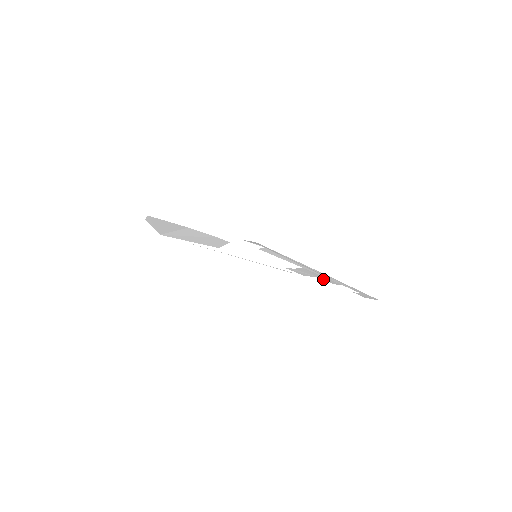
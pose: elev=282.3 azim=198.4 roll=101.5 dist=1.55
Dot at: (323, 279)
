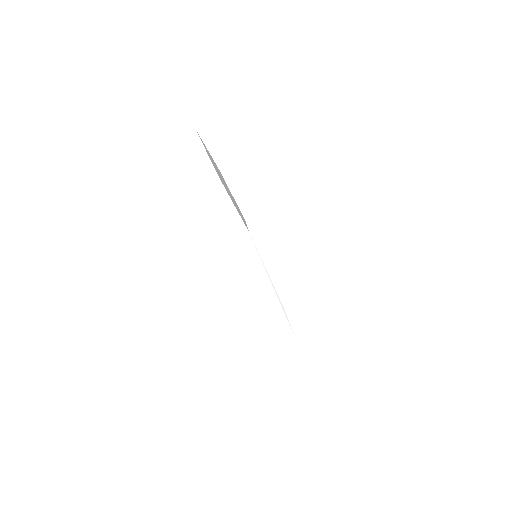
Dot at: occluded
